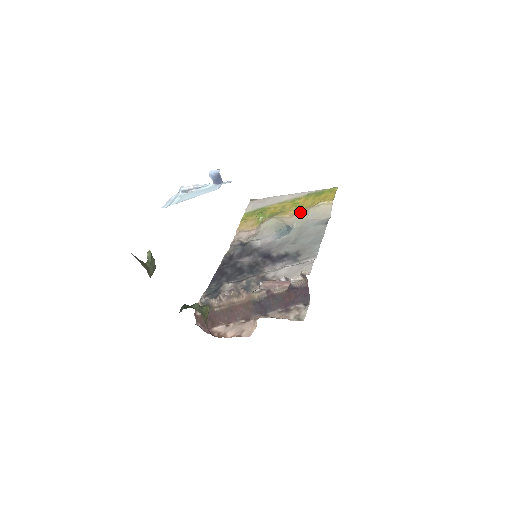
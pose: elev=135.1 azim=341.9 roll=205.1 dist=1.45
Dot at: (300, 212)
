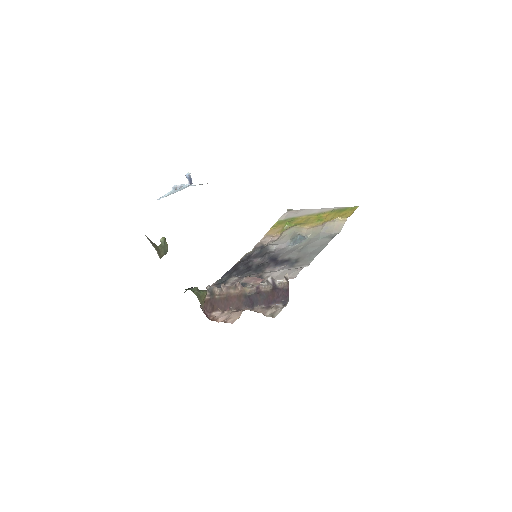
Dot at: (318, 225)
